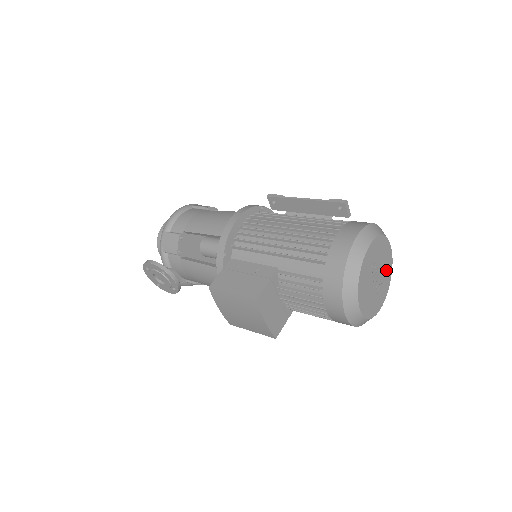
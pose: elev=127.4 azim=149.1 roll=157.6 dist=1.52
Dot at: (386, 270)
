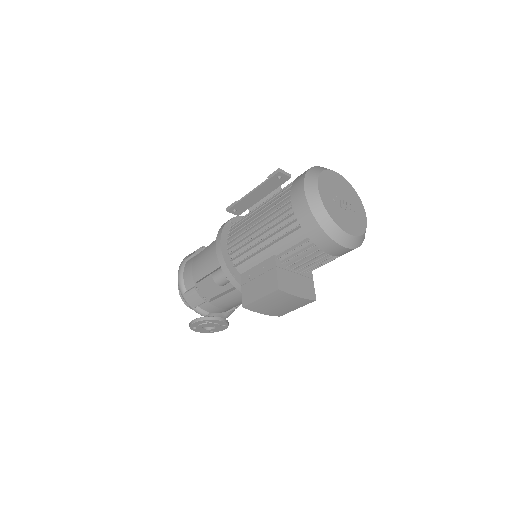
Dot at: (347, 190)
